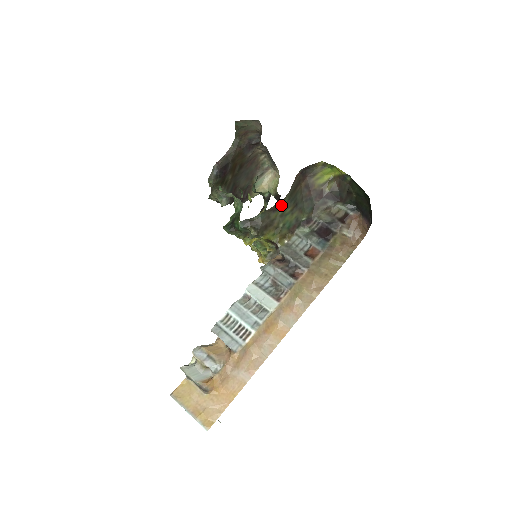
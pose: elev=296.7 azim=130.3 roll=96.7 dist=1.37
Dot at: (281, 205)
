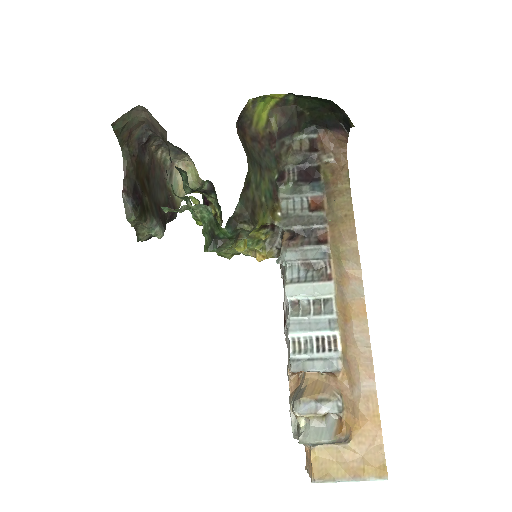
Dot at: (249, 176)
